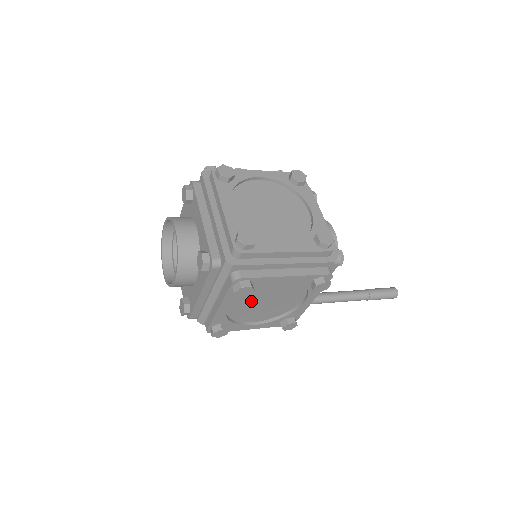
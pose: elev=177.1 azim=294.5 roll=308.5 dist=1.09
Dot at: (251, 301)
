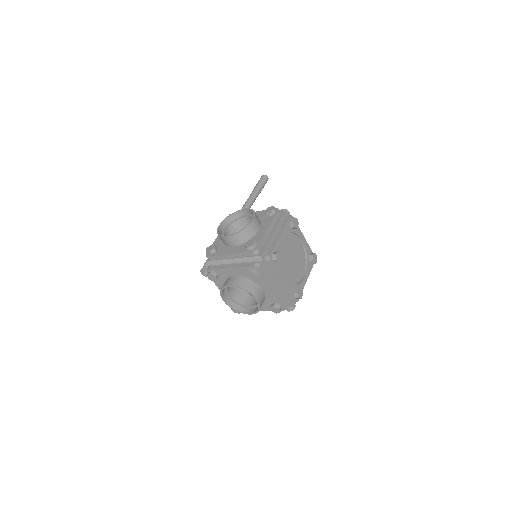
Dot at: occluded
